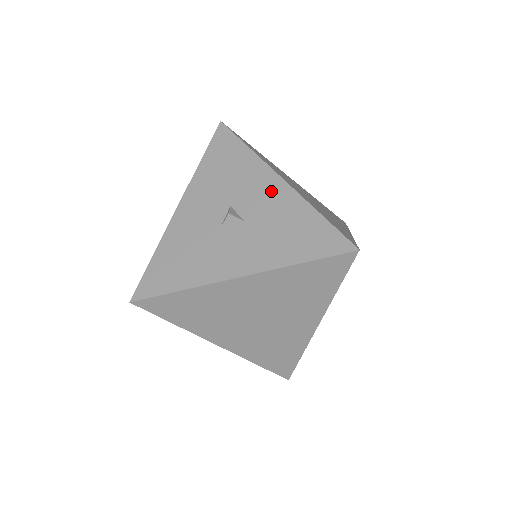
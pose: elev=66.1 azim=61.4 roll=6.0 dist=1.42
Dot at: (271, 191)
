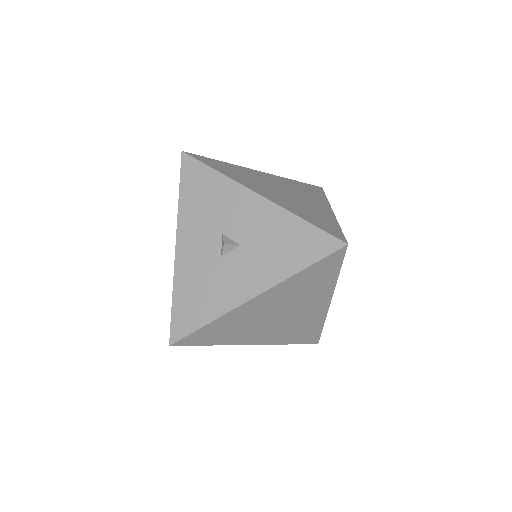
Dot at: (253, 210)
